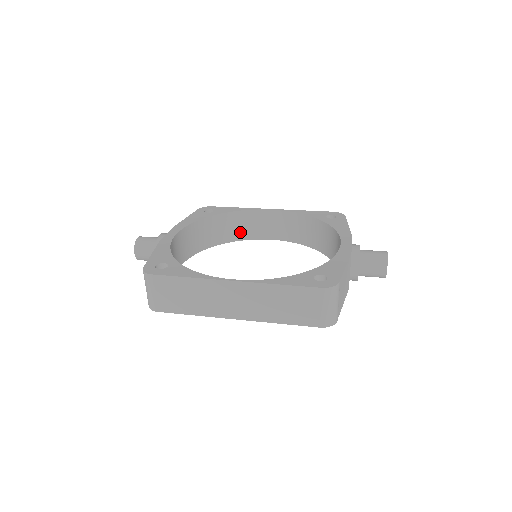
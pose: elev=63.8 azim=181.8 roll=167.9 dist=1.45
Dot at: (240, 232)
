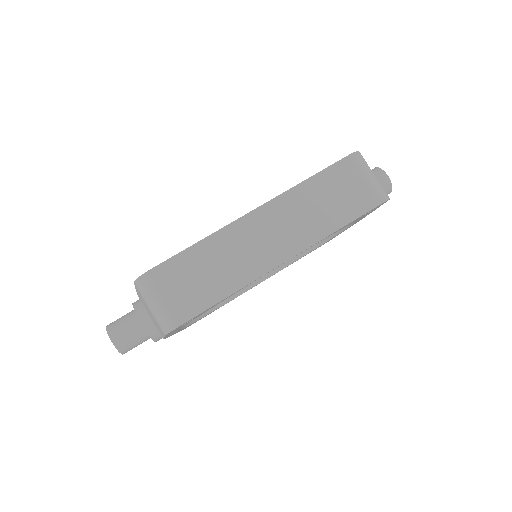
Dot at: occluded
